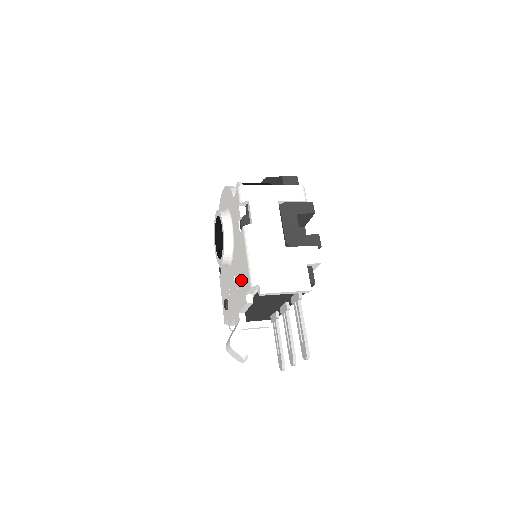
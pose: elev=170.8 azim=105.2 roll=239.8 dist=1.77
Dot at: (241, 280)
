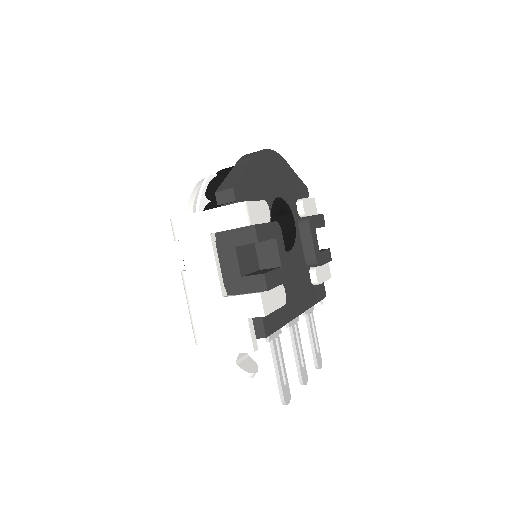
Dot at: occluded
